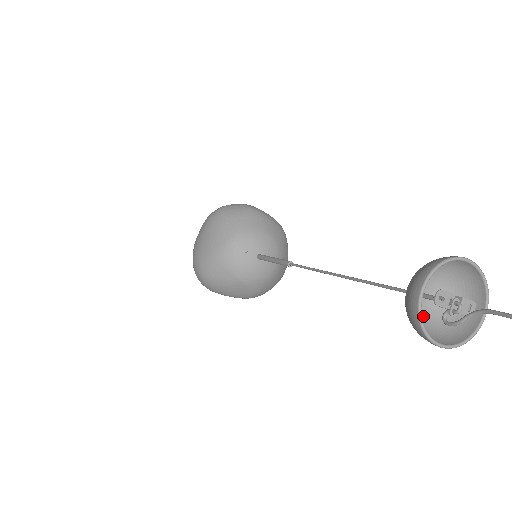
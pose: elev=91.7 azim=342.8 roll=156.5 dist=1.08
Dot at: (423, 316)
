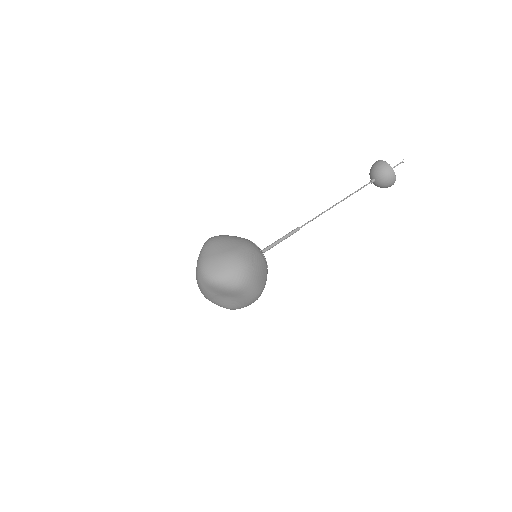
Dot at: (380, 183)
